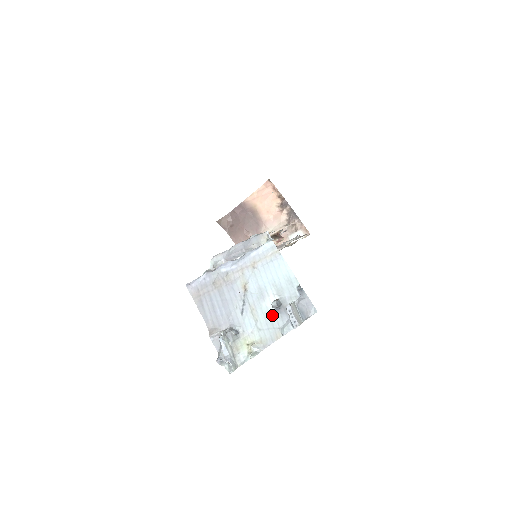
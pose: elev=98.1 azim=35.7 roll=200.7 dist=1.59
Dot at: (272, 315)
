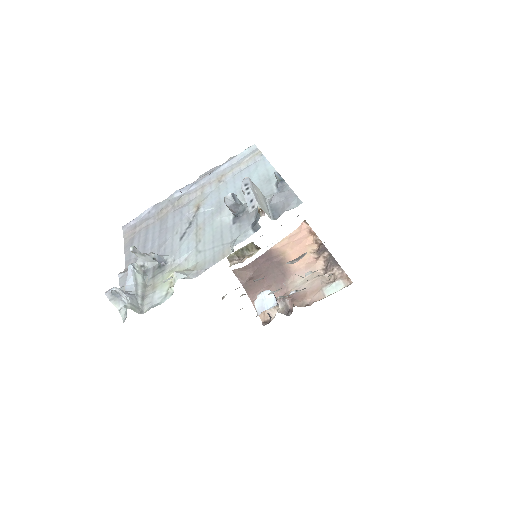
Dot at: (226, 228)
